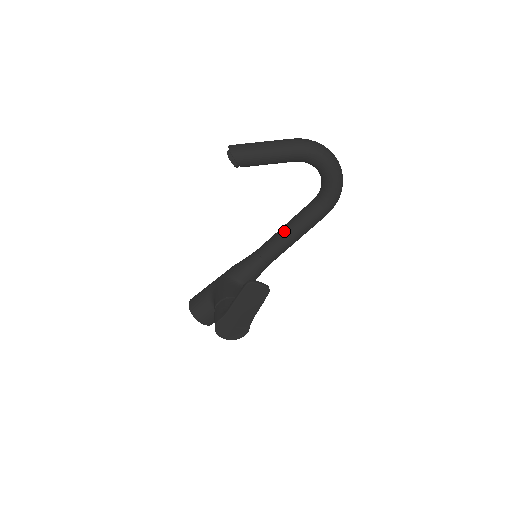
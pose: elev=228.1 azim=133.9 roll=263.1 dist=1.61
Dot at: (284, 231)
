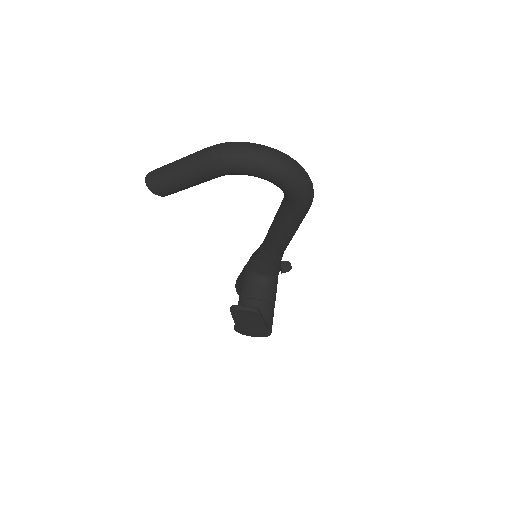
Dot at: (271, 230)
